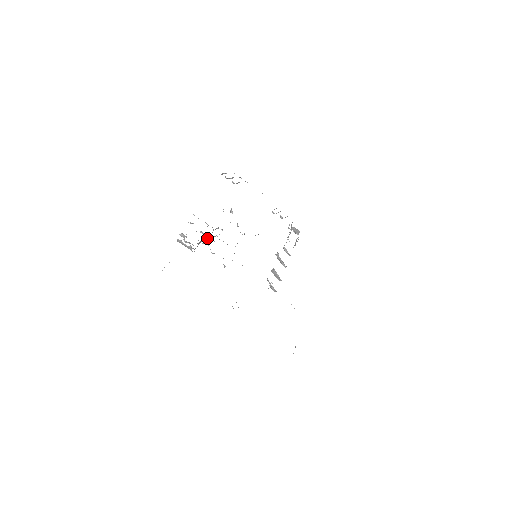
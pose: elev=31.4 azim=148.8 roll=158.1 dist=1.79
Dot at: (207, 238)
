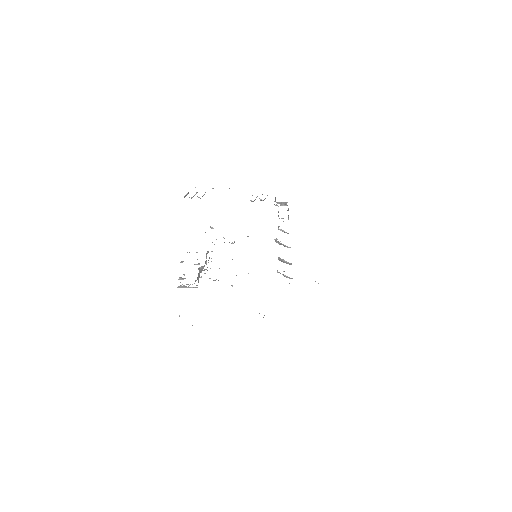
Dot at: (203, 268)
